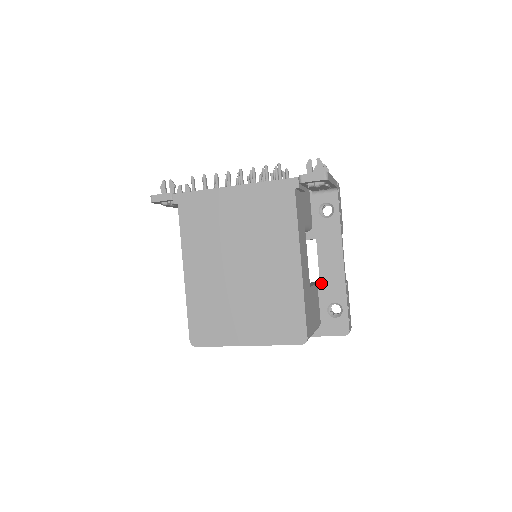
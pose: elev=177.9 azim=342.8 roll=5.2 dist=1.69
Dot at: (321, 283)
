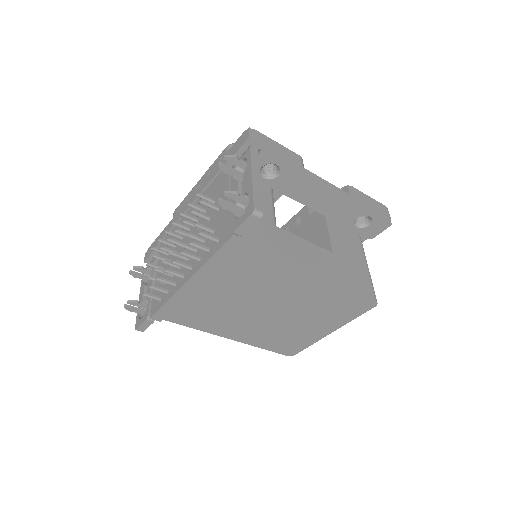
Dot at: (330, 217)
